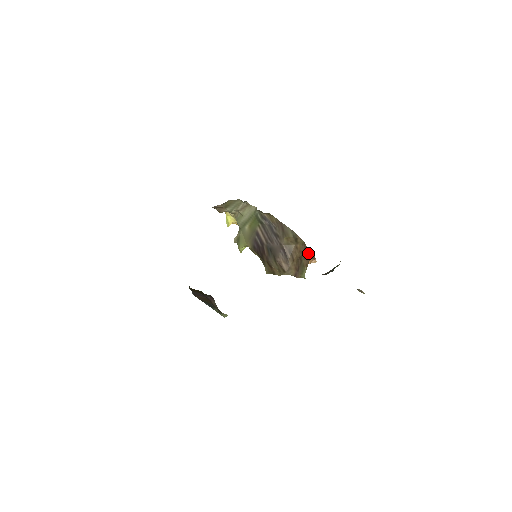
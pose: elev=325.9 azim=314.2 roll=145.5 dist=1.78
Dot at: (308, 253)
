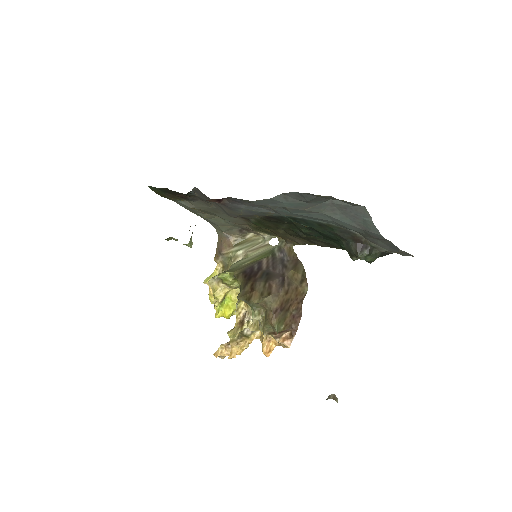
Dot at: (298, 312)
